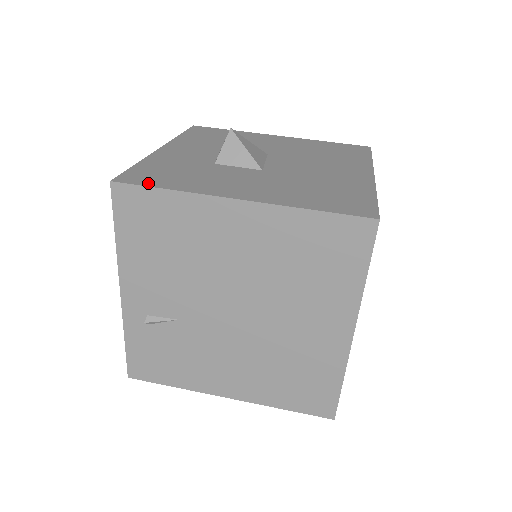
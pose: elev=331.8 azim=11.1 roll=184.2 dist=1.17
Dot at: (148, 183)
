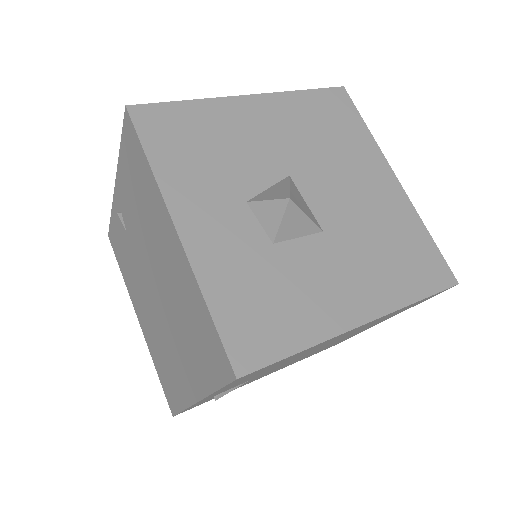
Dot at: (273, 353)
